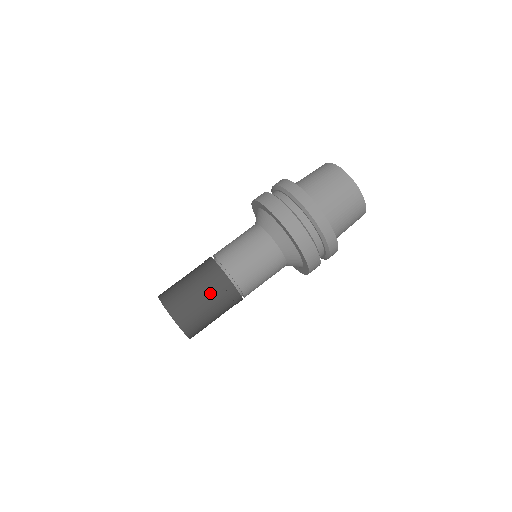
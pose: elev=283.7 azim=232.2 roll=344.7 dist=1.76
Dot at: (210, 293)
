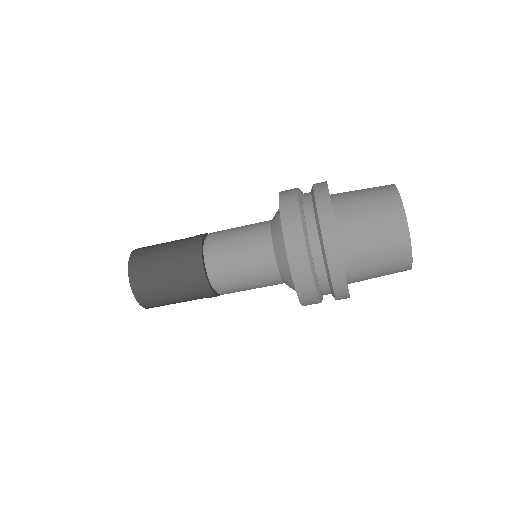
Dot at: (181, 286)
